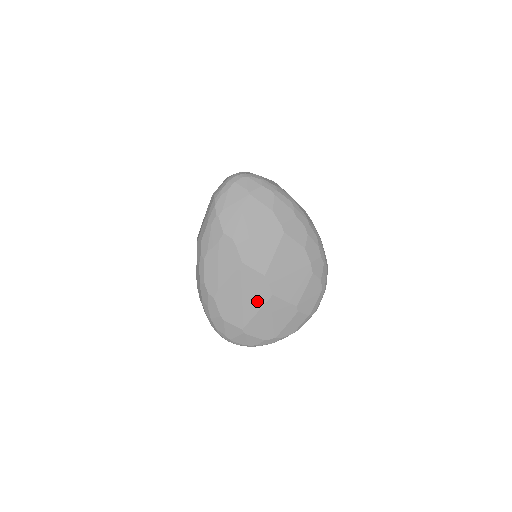
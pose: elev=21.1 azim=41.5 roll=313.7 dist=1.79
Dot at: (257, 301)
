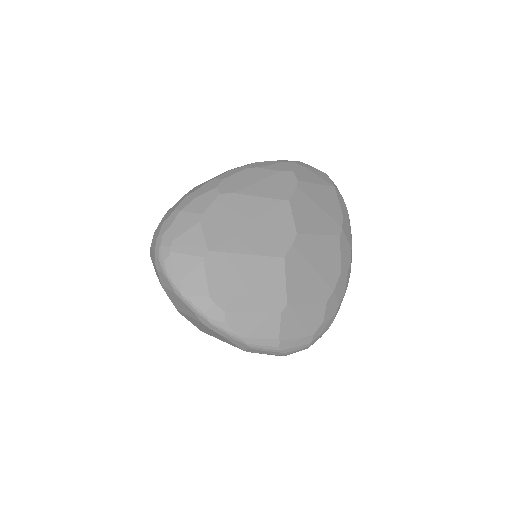
Dot at: (261, 244)
